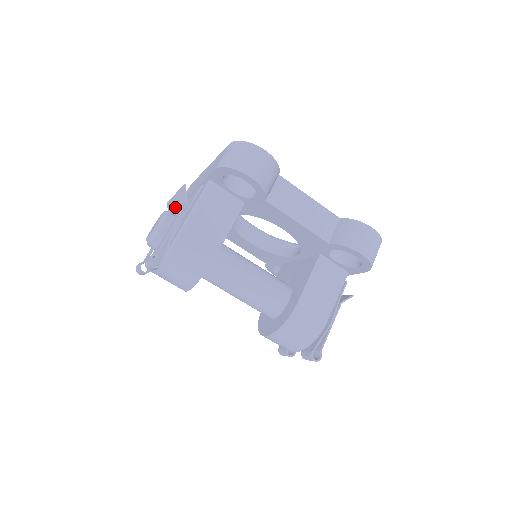
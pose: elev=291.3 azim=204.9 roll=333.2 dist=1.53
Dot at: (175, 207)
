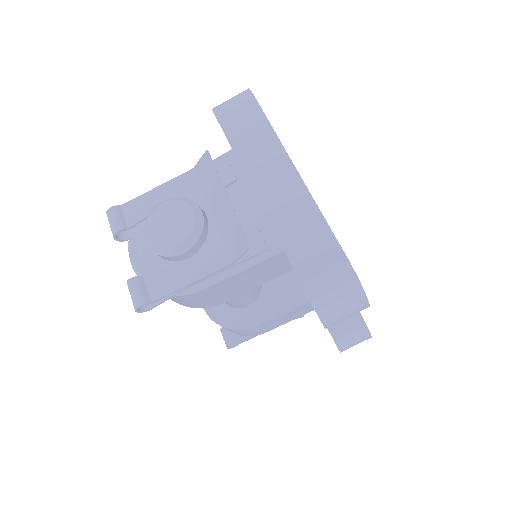
Dot at: (214, 204)
